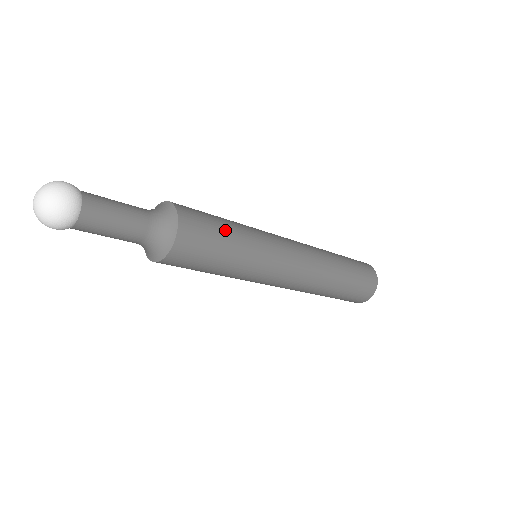
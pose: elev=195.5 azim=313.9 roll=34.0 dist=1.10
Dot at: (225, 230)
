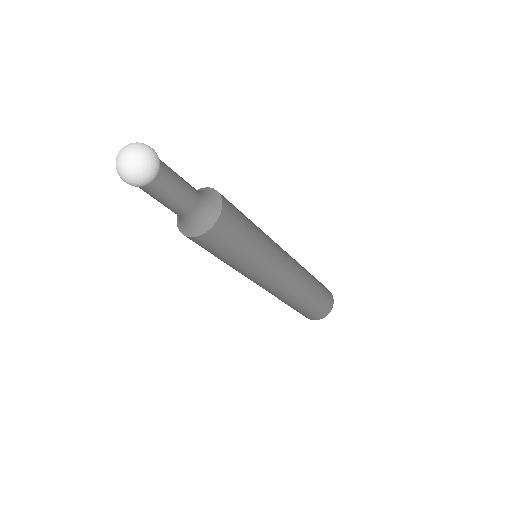
Dot at: (249, 227)
